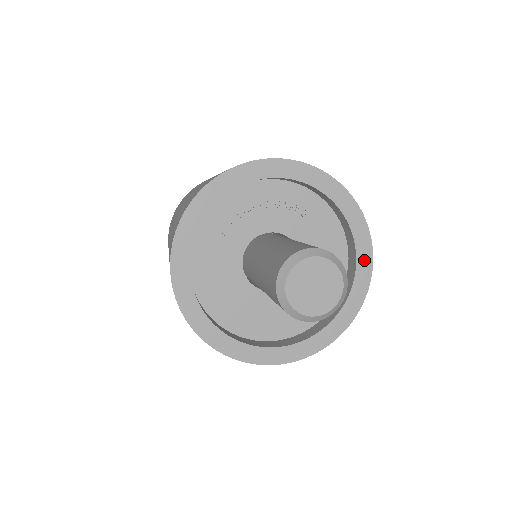
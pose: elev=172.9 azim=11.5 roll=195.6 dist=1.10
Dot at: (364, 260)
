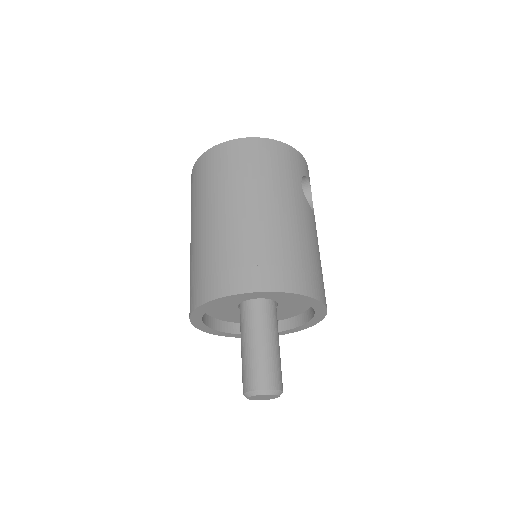
Dot at: (320, 311)
